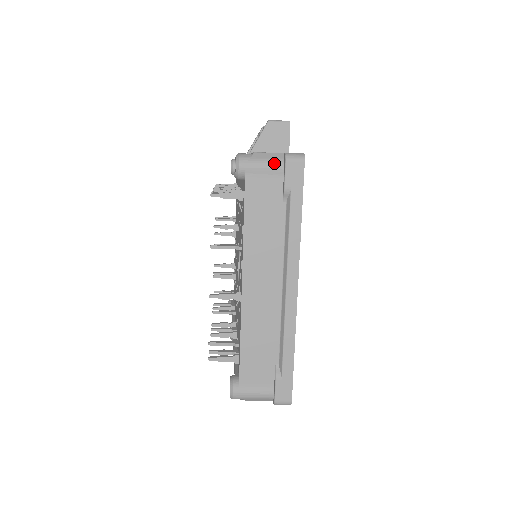
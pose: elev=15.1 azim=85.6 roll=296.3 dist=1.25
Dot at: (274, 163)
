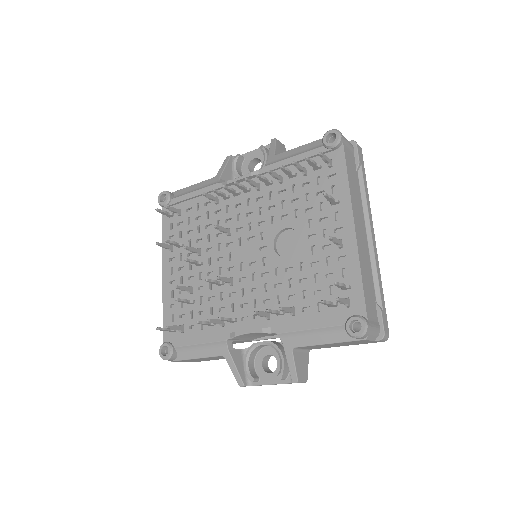
Dot at: (350, 143)
